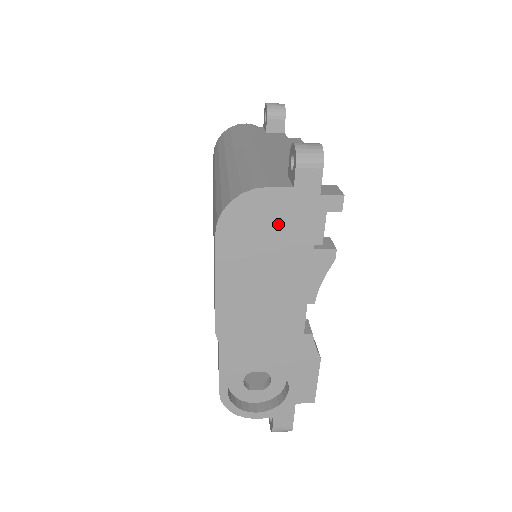
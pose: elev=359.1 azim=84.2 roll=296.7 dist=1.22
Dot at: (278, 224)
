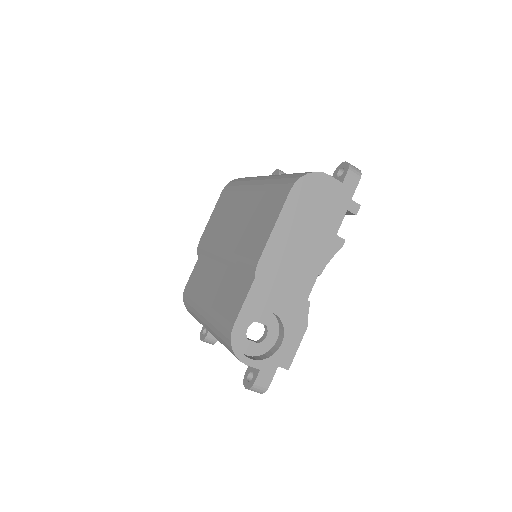
Dot at: (326, 202)
